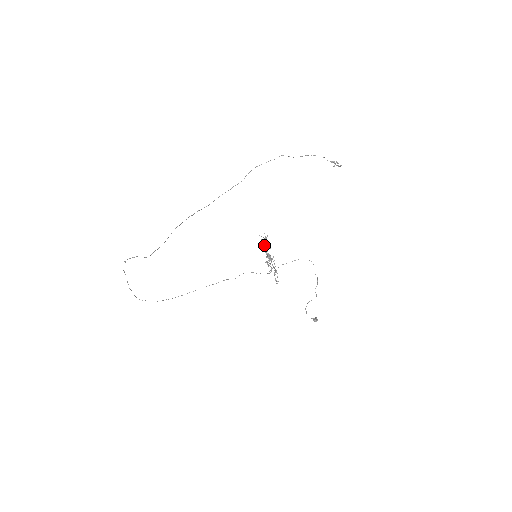
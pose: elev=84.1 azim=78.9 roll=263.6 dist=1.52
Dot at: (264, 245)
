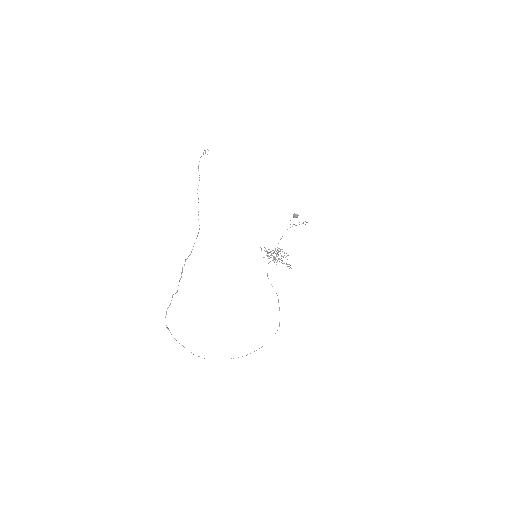
Dot at: (266, 255)
